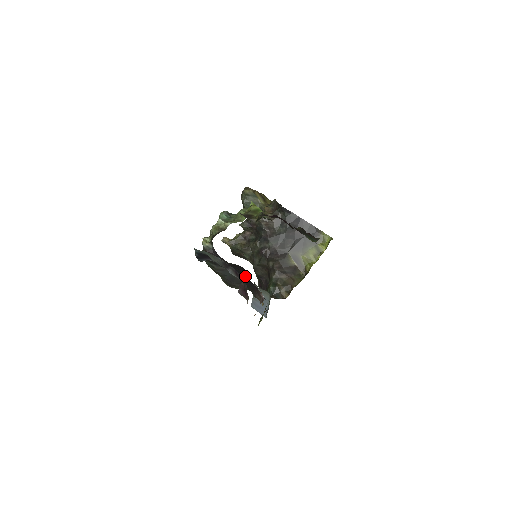
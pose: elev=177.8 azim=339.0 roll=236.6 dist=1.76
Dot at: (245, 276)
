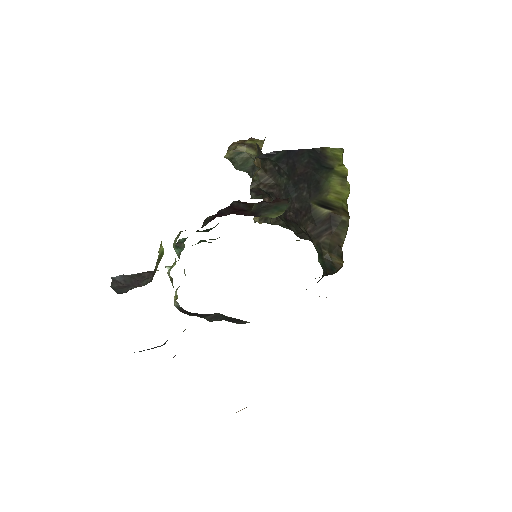
Dot at: occluded
